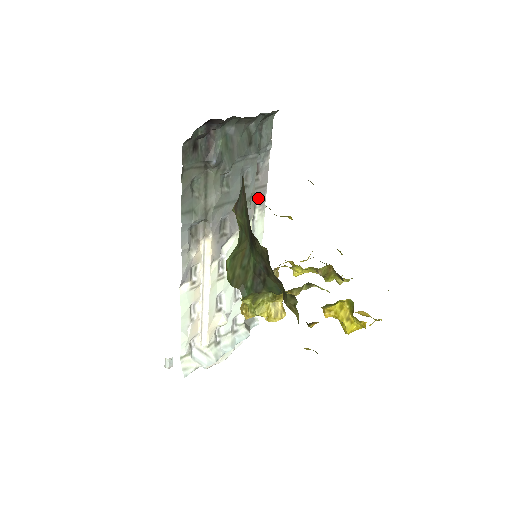
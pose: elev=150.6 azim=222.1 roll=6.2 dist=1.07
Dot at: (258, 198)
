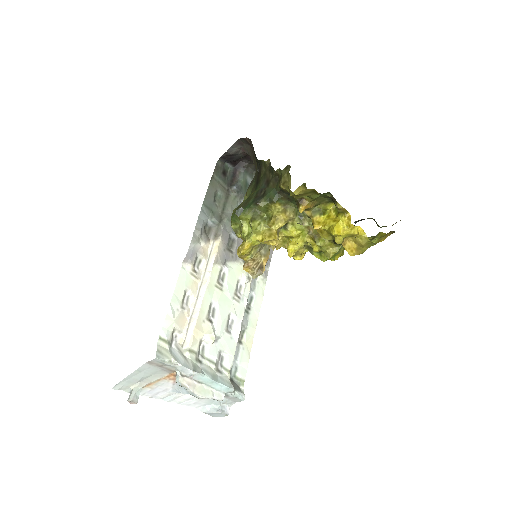
Dot at: occluded
